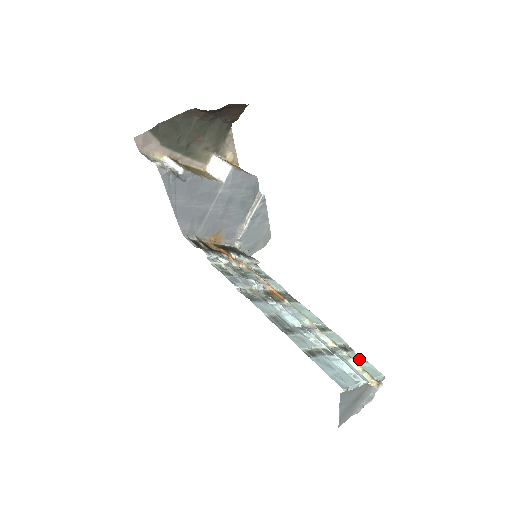
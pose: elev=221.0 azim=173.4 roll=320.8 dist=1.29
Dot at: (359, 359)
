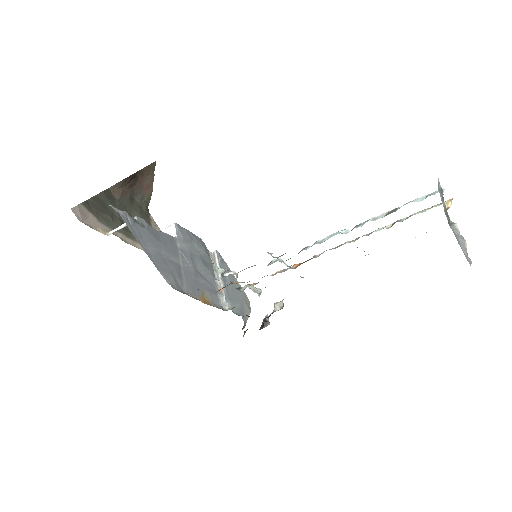
Dot at: occluded
